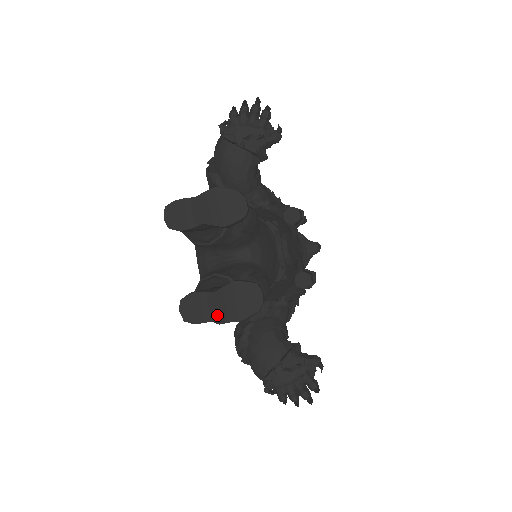
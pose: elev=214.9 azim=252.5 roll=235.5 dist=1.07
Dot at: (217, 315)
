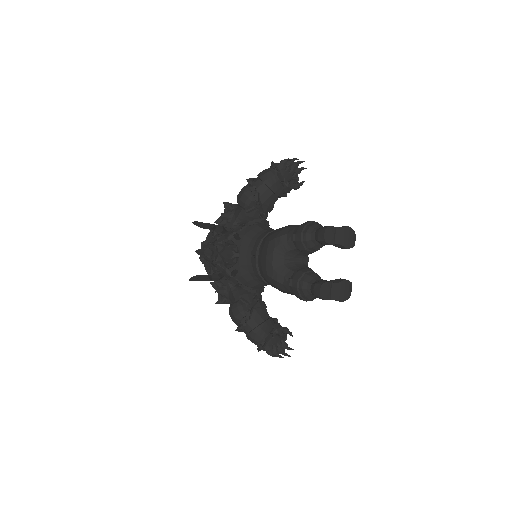
Dot at: (335, 297)
